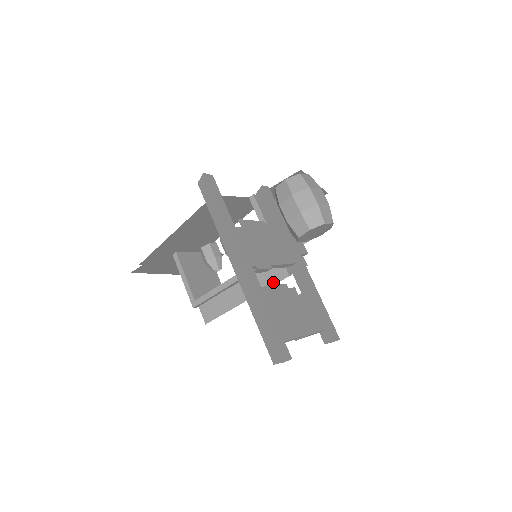
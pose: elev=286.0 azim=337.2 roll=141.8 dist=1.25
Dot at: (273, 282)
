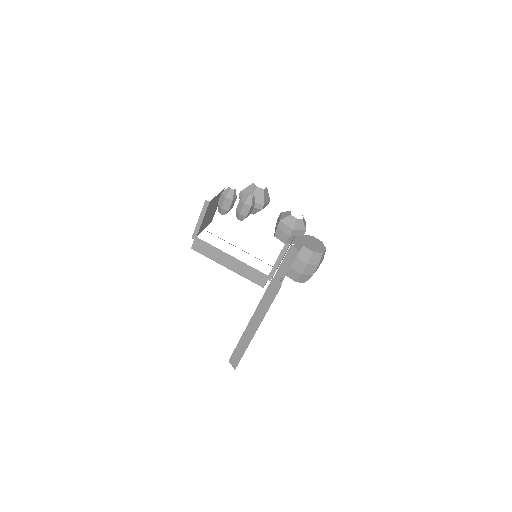
Dot at: (252, 280)
